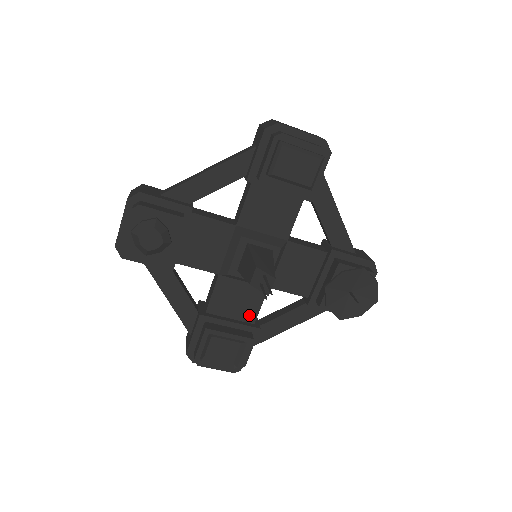
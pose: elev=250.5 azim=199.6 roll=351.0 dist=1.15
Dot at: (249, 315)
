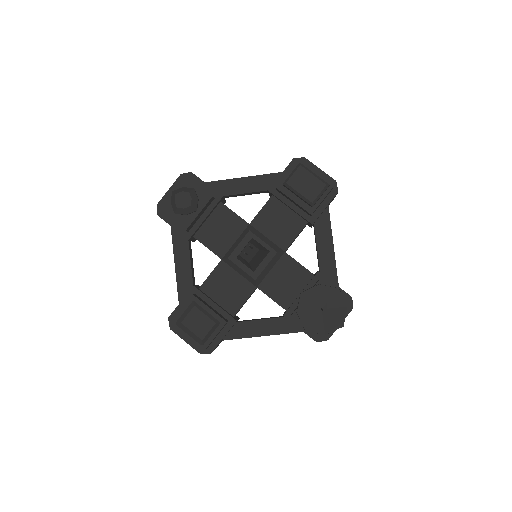
Dot at: (232, 306)
